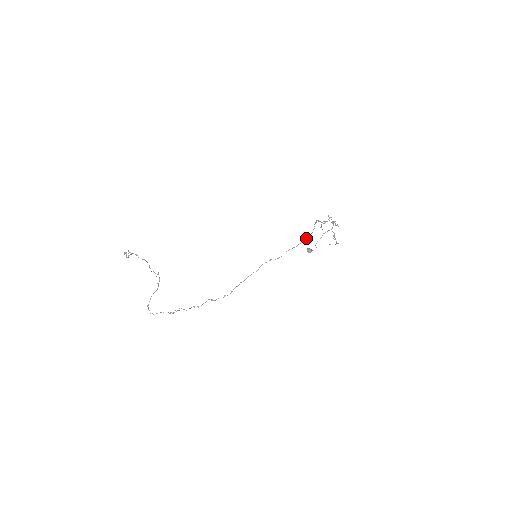
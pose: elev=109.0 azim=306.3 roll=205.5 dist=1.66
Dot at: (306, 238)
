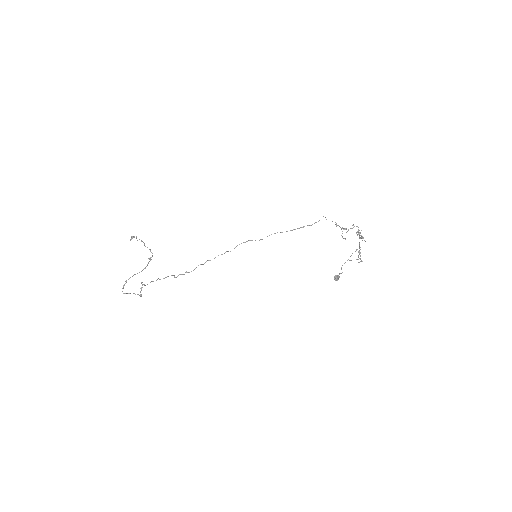
Dot at: (303, 227)
